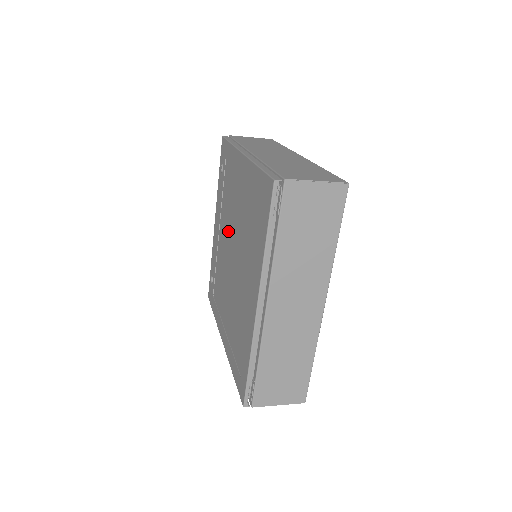
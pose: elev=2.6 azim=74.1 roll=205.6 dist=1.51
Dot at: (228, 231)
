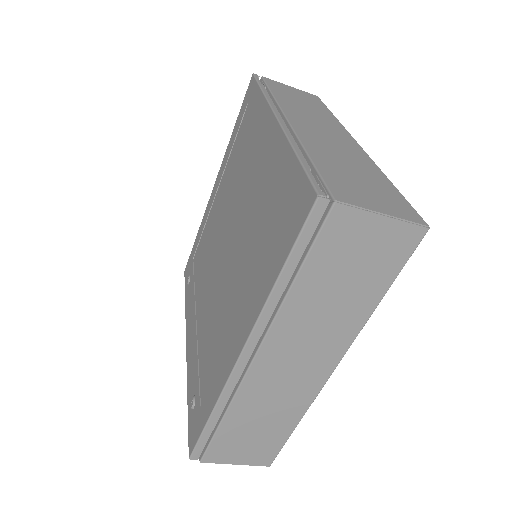
Dot at: (211, 264)
